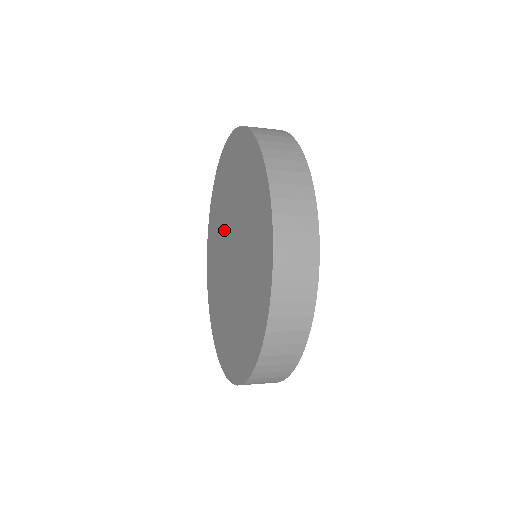
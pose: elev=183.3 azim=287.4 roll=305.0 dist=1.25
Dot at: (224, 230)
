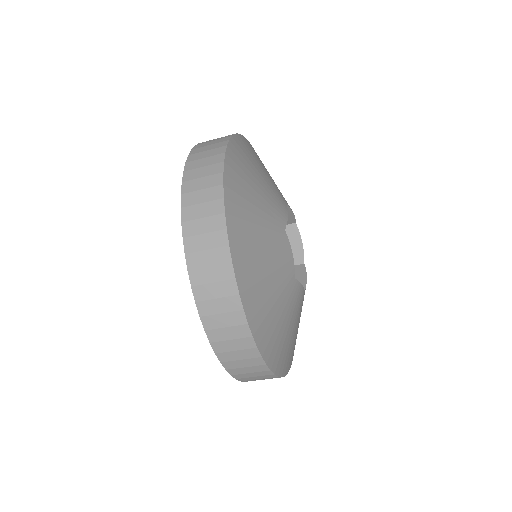
Dot at: occluded
